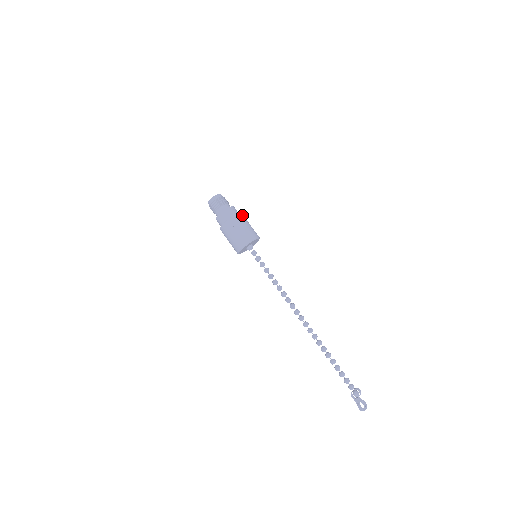
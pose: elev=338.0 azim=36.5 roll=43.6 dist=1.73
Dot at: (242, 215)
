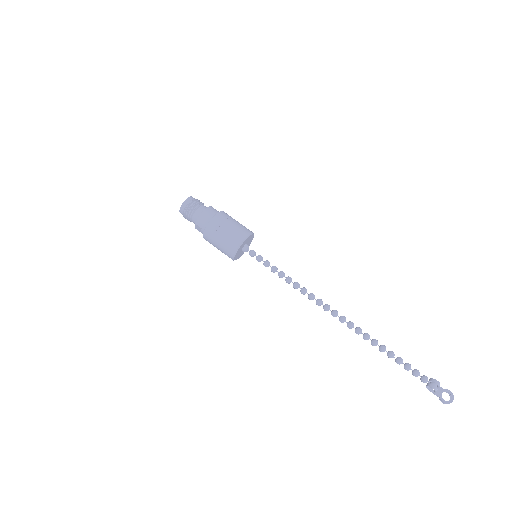
Dot at: (220, 215)
